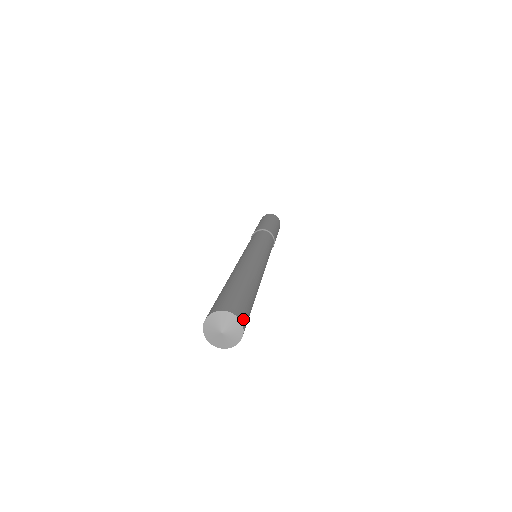
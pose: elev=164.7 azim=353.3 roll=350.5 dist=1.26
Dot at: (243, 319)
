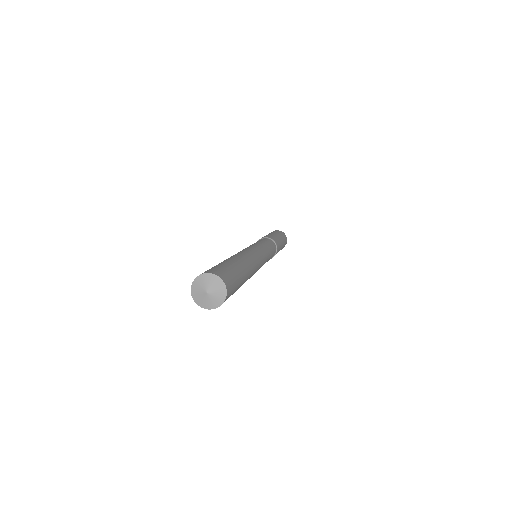
Dot at: (229, 293)
